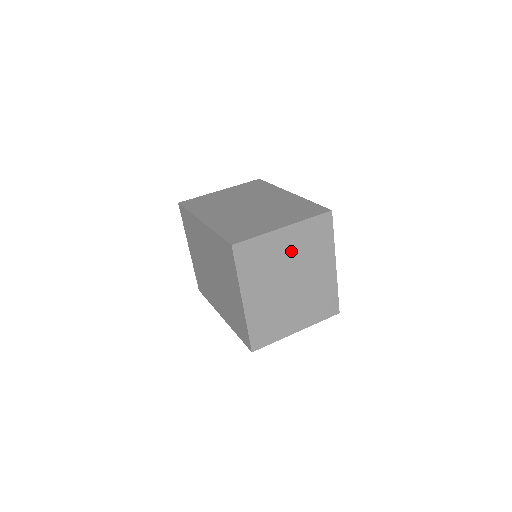
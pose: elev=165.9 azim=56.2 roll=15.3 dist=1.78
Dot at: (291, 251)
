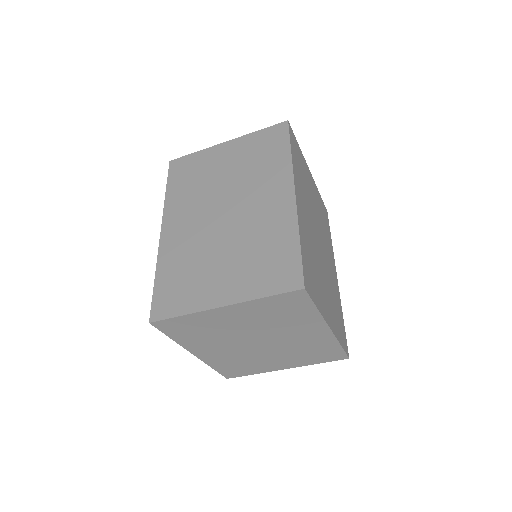
Dot at: (245, 322)
